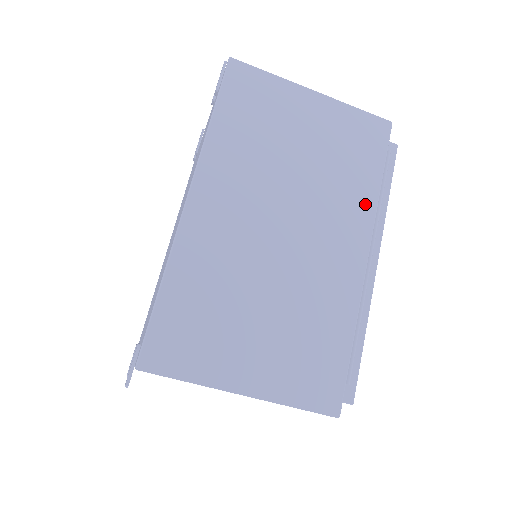
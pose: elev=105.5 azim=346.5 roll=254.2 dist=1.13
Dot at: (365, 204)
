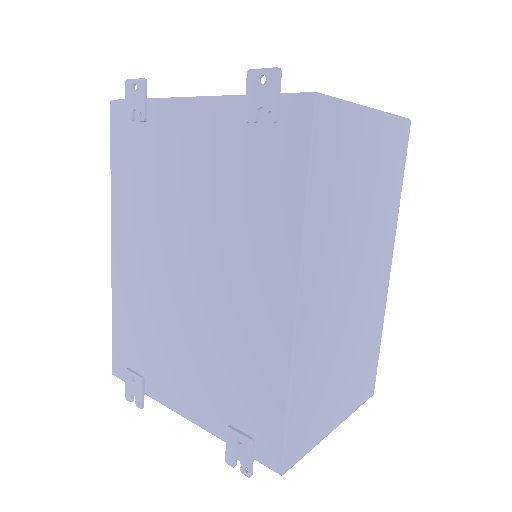
Dot at: (393, 221)
